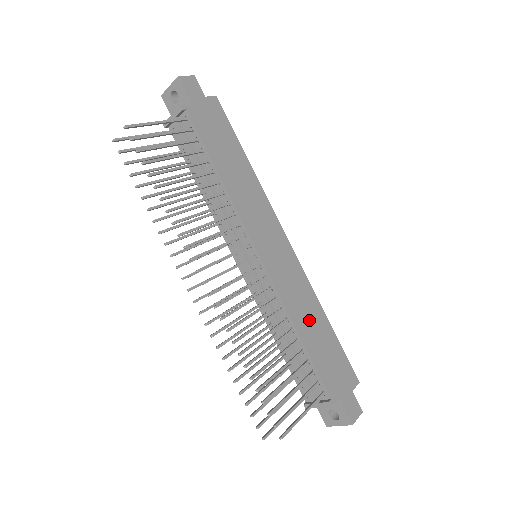
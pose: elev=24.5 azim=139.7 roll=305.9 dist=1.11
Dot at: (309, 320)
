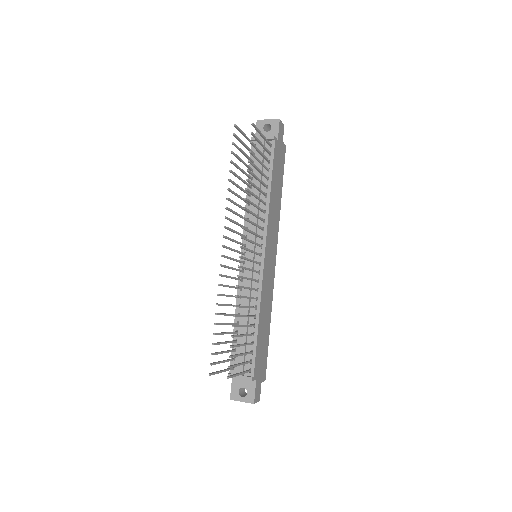
Dot at: (265, 318)
